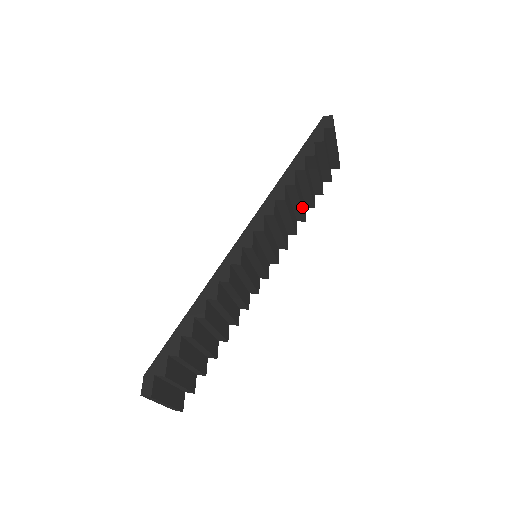
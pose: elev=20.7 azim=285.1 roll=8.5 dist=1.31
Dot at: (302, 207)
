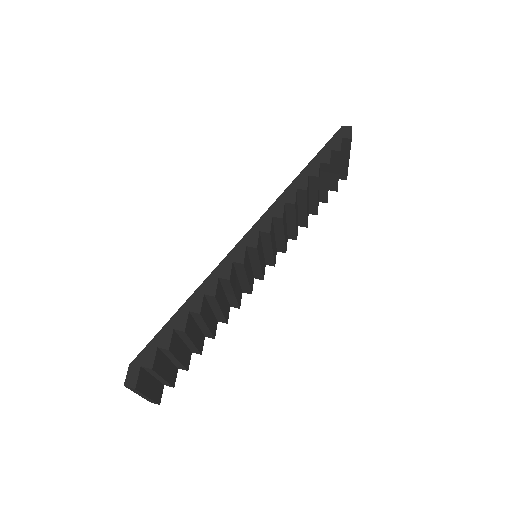
Dot at: (307, 213)
